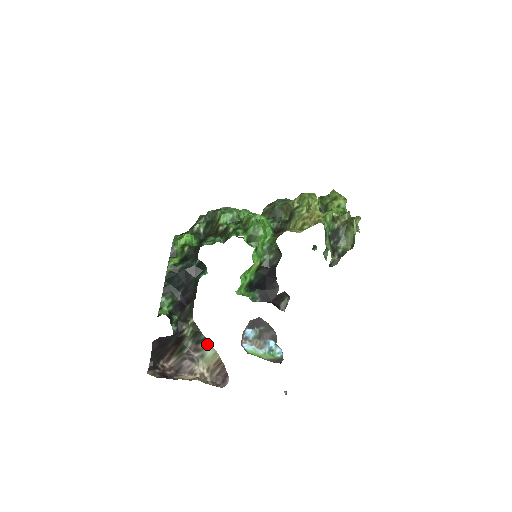
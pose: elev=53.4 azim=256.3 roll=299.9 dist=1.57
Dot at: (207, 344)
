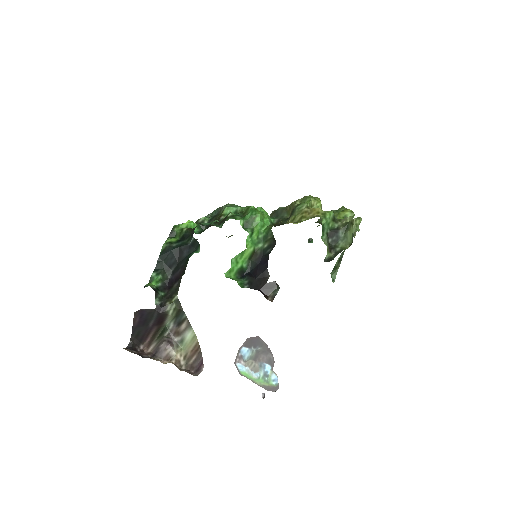
Dot at: (187, 325)
